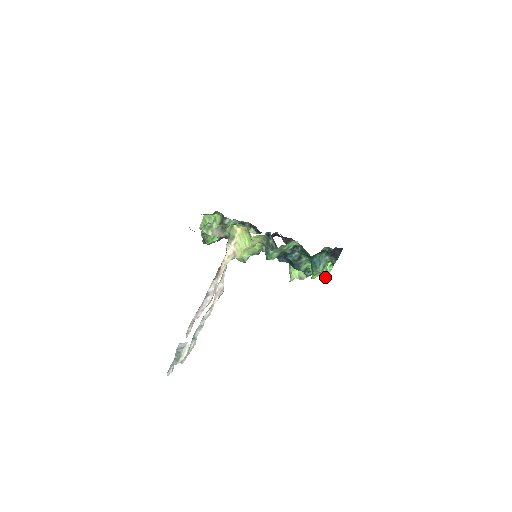
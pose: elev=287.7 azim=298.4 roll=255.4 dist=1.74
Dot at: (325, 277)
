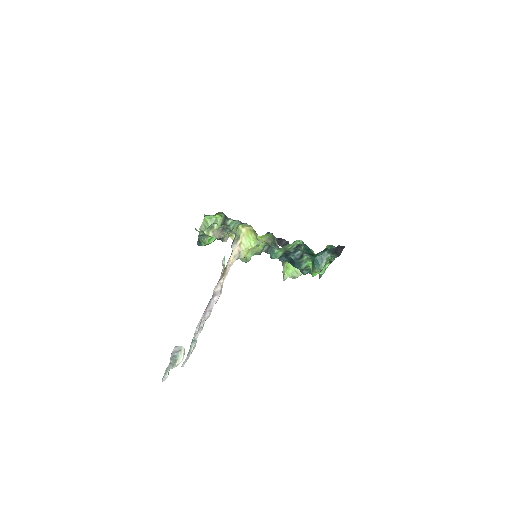
Dot at: (320, 275)
